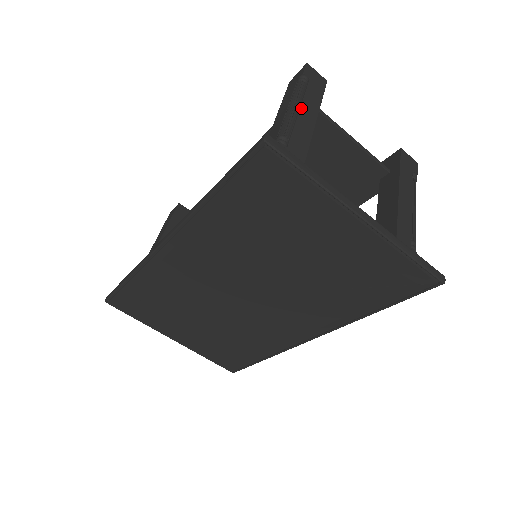
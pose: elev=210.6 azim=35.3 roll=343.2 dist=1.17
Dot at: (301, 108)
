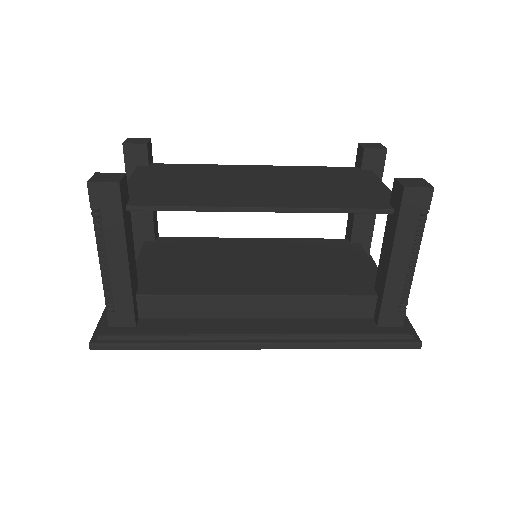
Dot at: occluded
